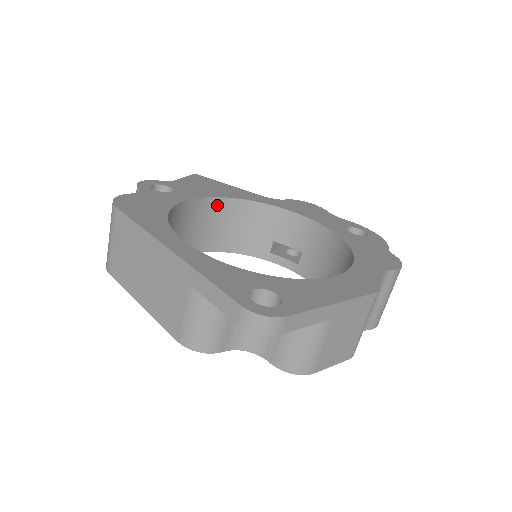
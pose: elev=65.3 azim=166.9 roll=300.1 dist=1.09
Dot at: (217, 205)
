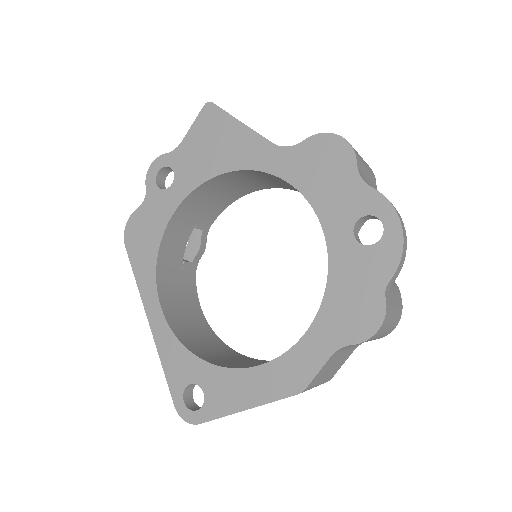
Dot at: (221, 179)
